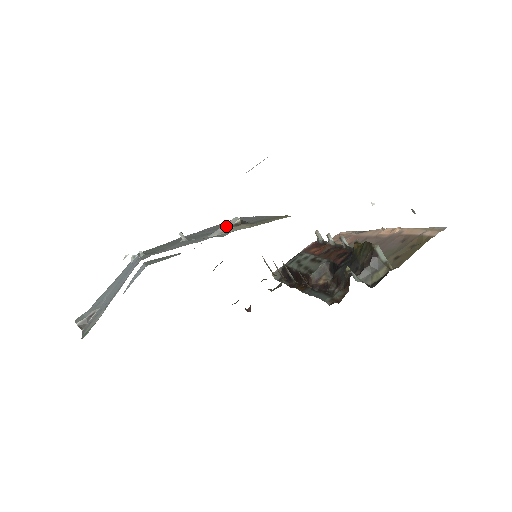
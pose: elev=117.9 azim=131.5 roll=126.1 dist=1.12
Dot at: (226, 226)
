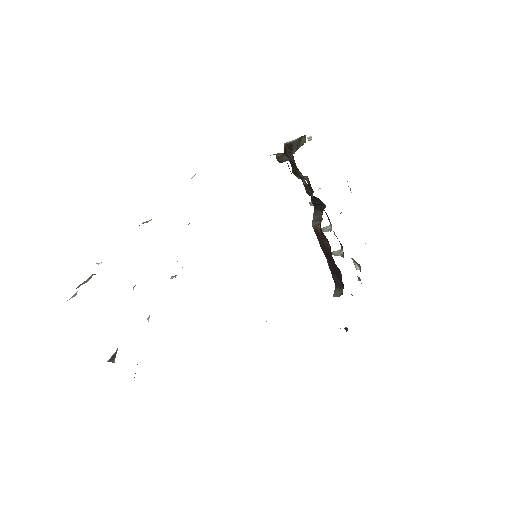
Dot at: occluded
